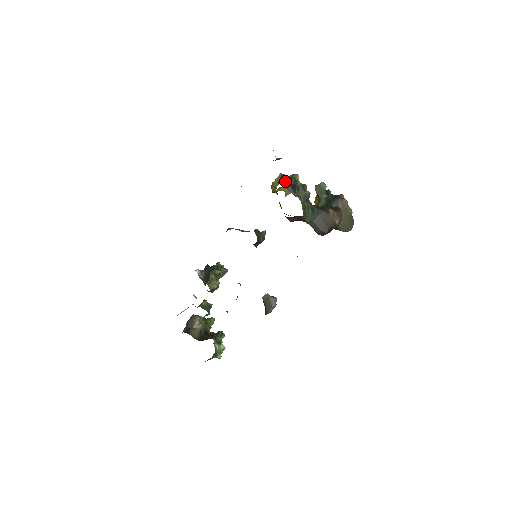
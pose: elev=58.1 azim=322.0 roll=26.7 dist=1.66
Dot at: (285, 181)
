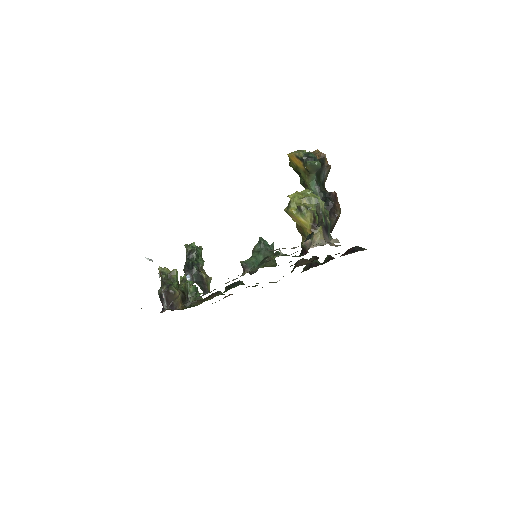
Dot at: (321, 228)
